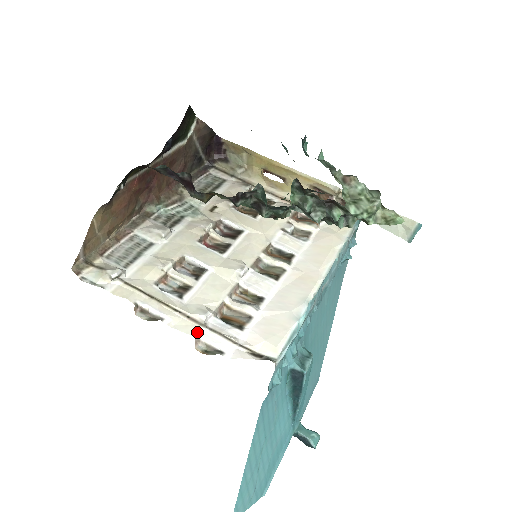
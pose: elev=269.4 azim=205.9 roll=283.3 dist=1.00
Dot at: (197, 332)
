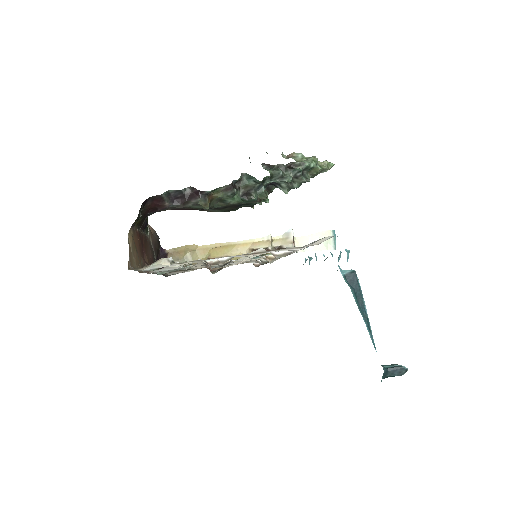
Dot at: occluded
